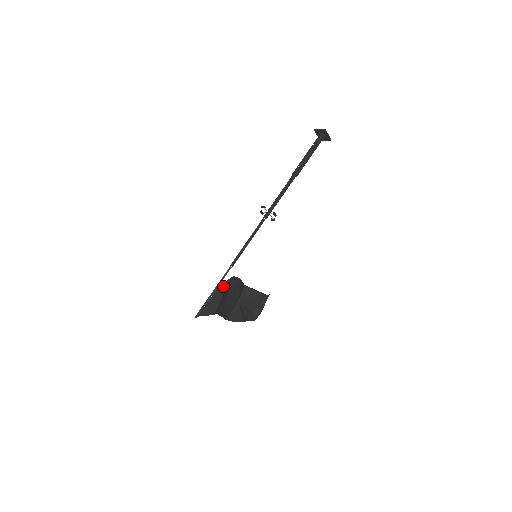
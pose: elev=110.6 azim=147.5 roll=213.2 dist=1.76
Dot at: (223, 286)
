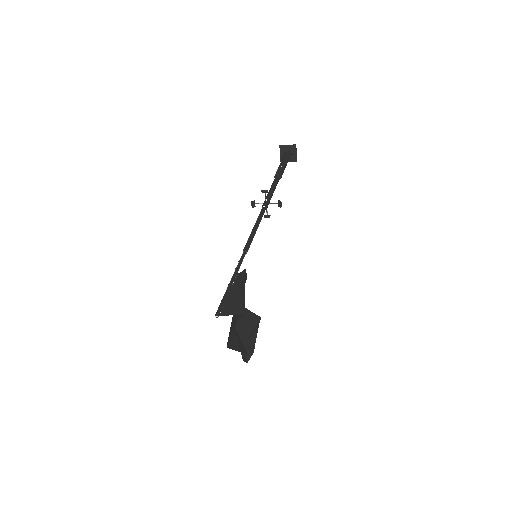
Dot at: (241, 277)
